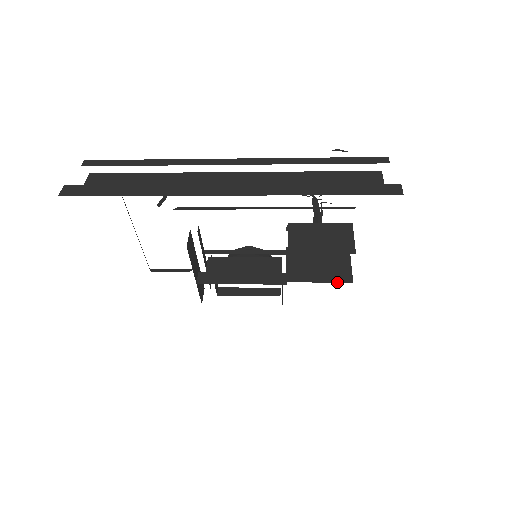
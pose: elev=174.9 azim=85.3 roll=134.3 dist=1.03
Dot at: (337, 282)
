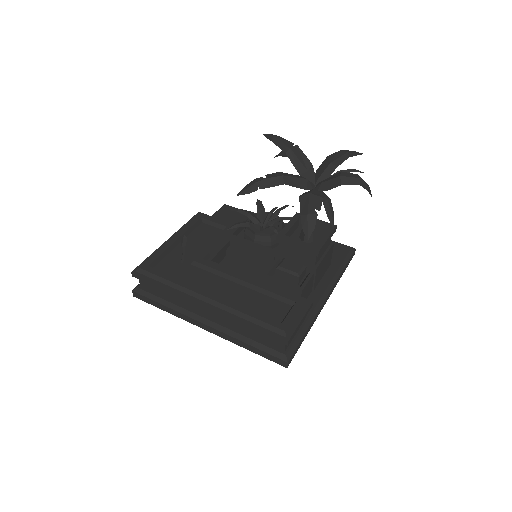
Dot at: occluded
